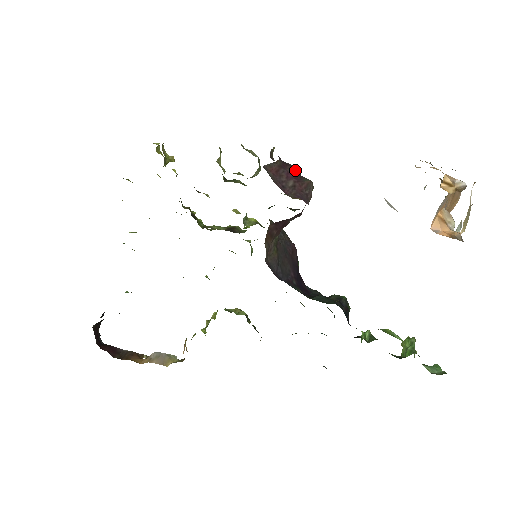
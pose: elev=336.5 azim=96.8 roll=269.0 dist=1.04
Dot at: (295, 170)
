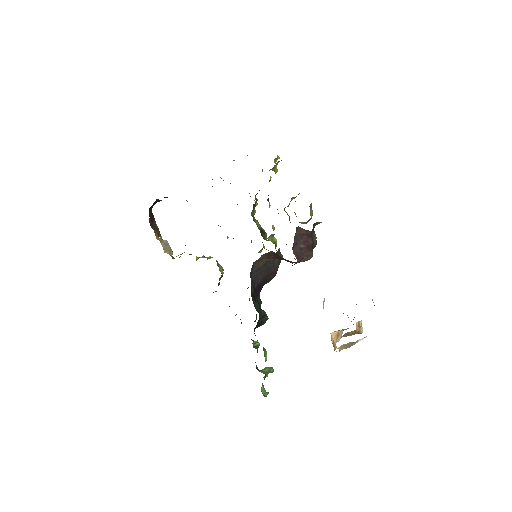
Dot at: (312, 243)
